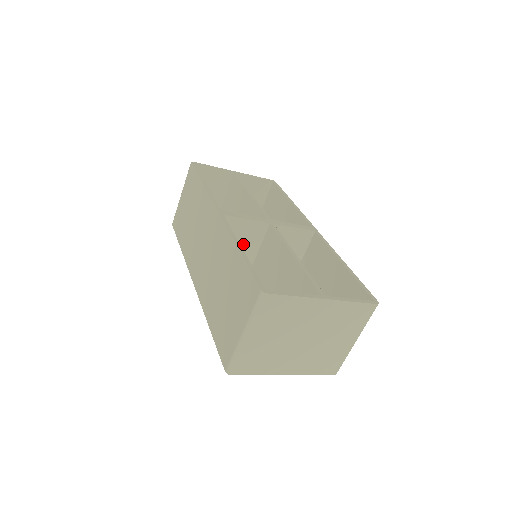
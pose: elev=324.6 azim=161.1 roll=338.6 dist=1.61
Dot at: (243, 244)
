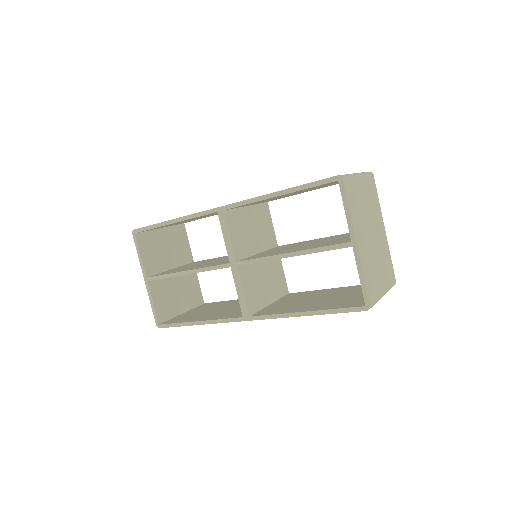
Dot at: (261, 233)
